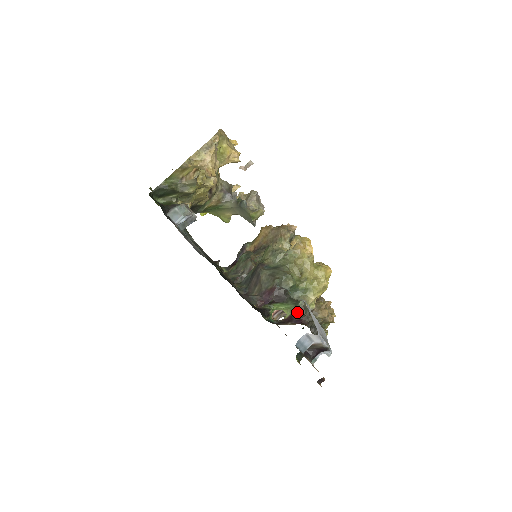
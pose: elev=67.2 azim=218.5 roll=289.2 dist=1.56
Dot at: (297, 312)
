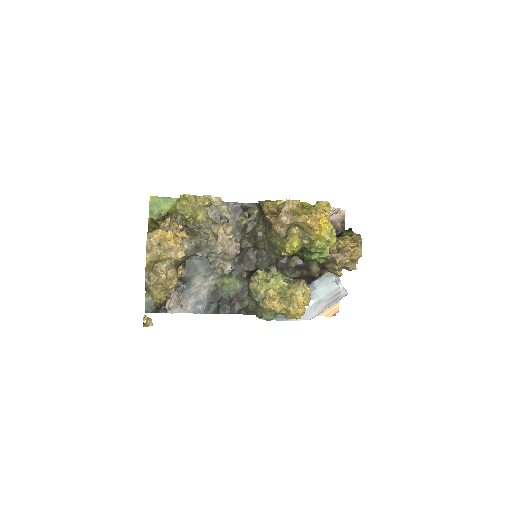
Dot at: occluded
